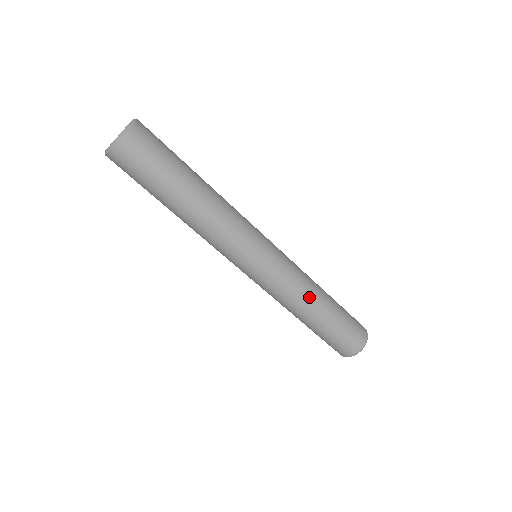
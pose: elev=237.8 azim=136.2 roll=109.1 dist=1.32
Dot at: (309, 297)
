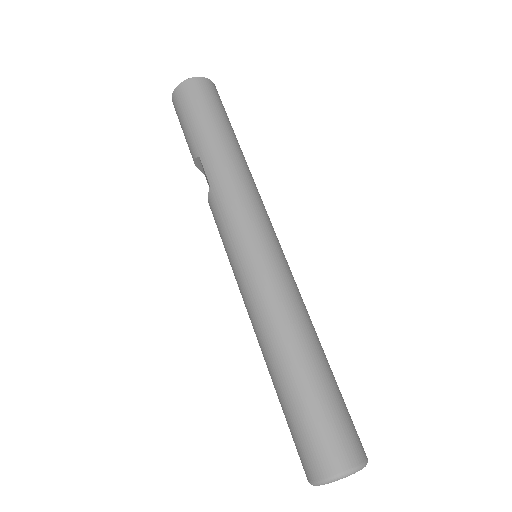
Dot at: (309, 324)
